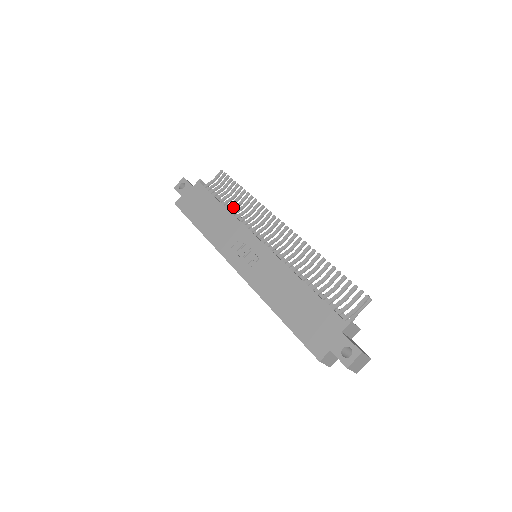
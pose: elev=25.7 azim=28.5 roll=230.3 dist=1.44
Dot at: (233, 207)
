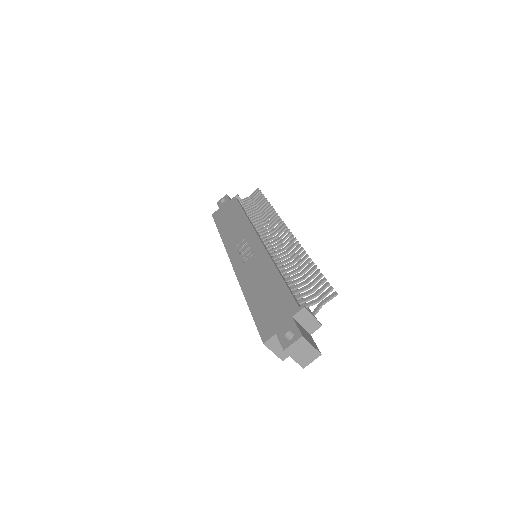
Dot at: (254, 216)
